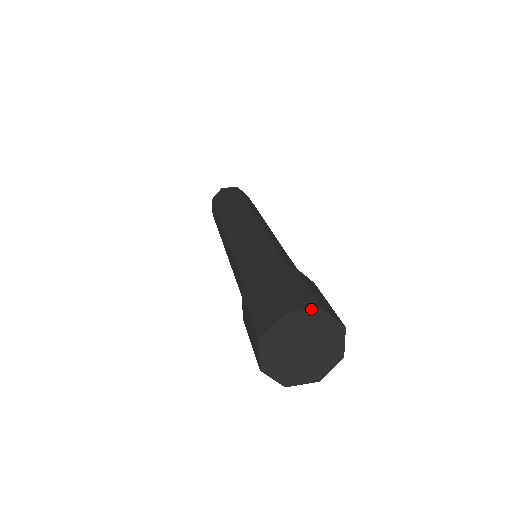
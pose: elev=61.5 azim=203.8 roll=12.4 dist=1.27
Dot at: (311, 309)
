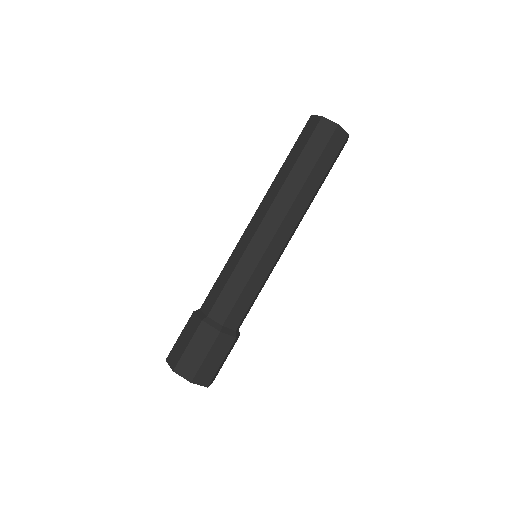
Dot at: (186, 379)
